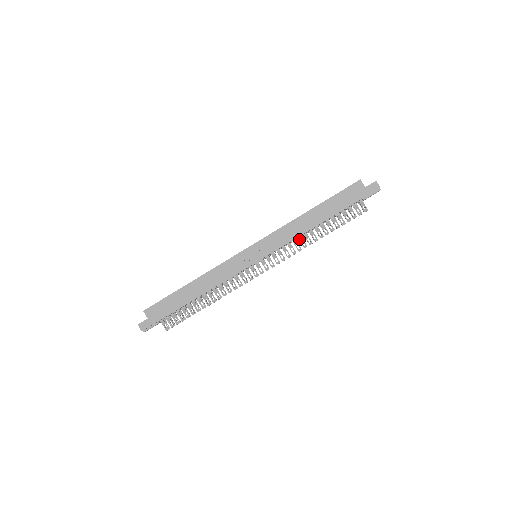
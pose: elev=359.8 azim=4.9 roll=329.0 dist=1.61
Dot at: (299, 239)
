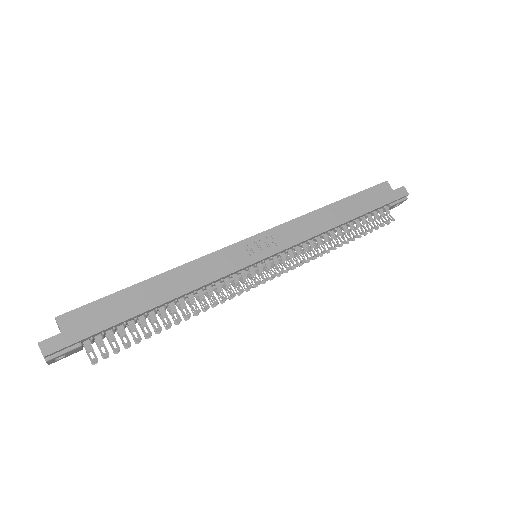
Dot at: (317, 240)
